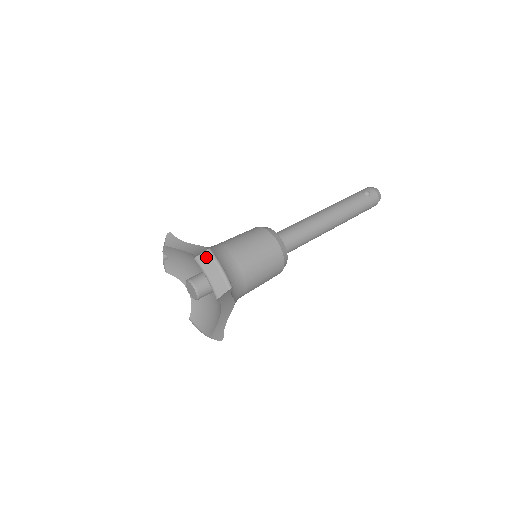
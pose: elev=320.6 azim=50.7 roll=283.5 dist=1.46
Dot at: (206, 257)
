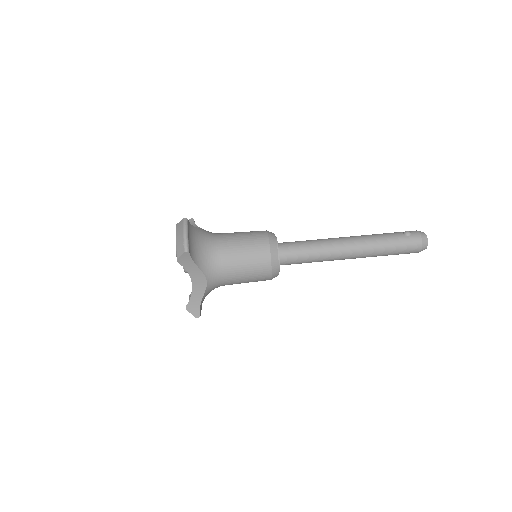
Dot at: (181, 224)
